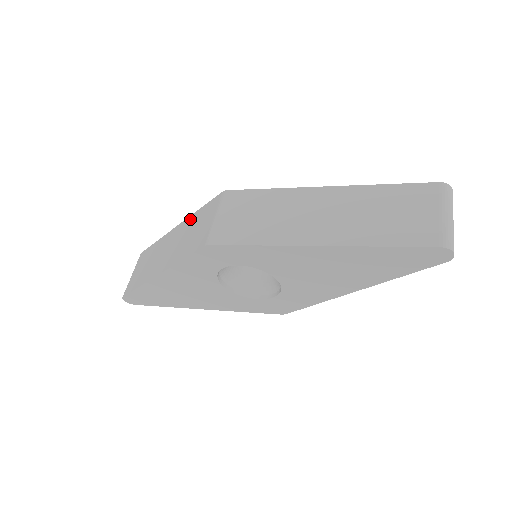
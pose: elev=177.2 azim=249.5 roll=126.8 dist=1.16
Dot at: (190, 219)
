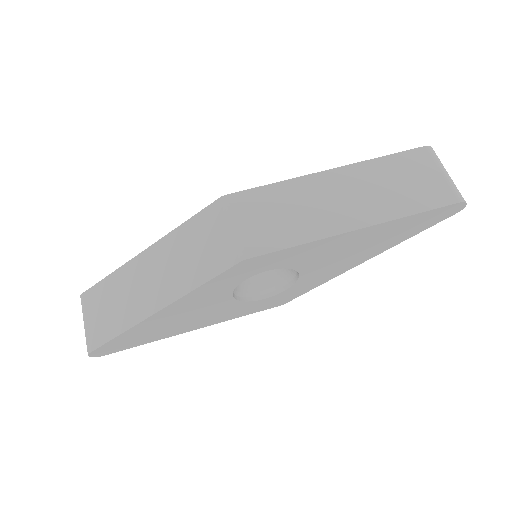
Dot at: (173, 237)
